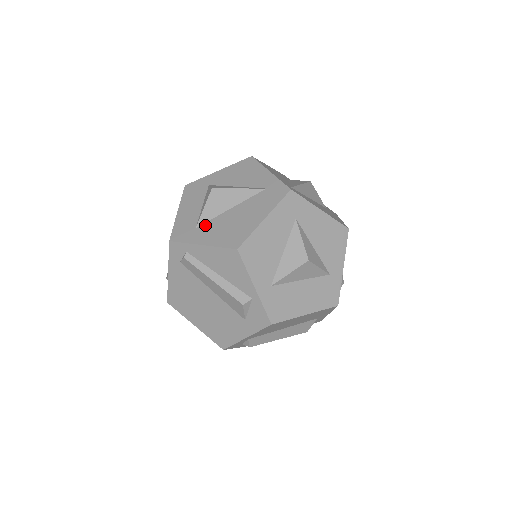
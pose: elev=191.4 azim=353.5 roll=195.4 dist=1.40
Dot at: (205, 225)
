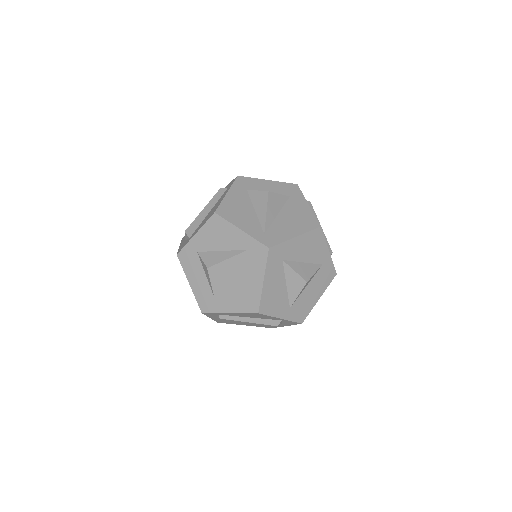
Dot at: (220, 295)
